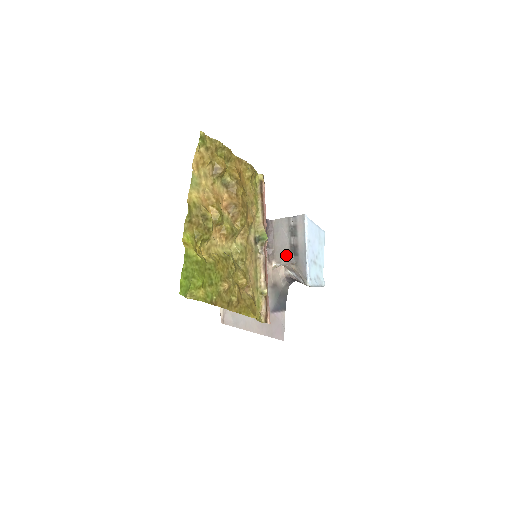
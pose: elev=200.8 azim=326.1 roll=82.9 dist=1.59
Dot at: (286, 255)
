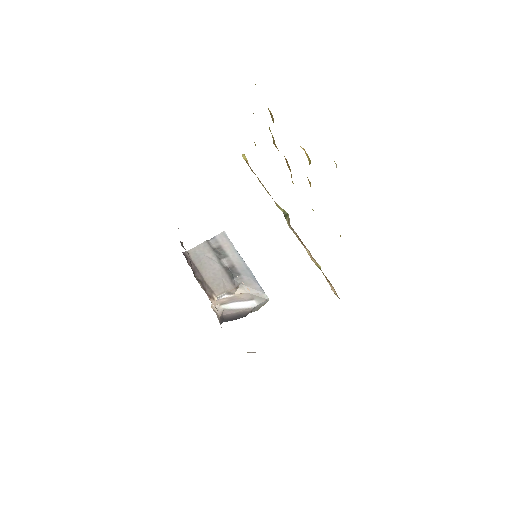
Dot at: (226, 281)
